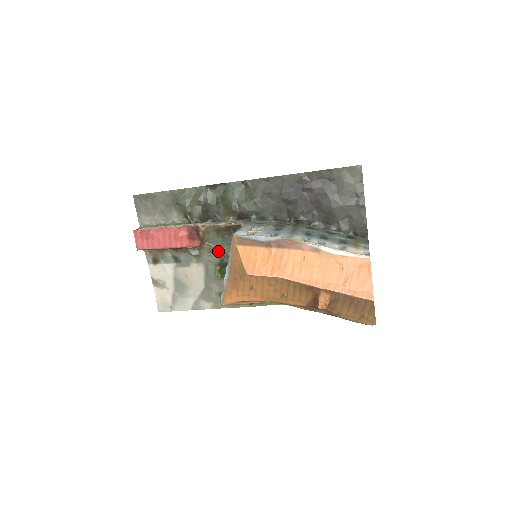
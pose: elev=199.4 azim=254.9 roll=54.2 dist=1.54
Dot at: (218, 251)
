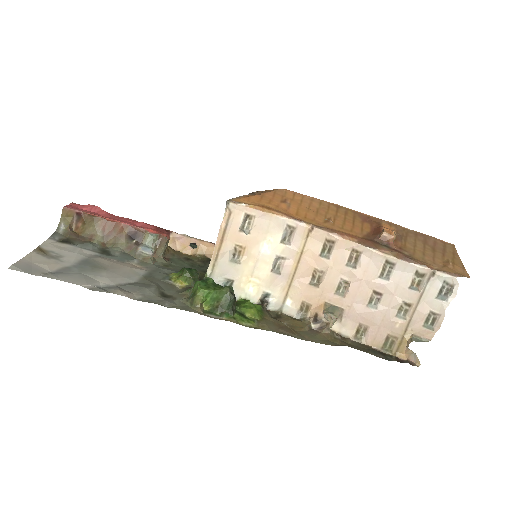
Dot at: (180, 269)
